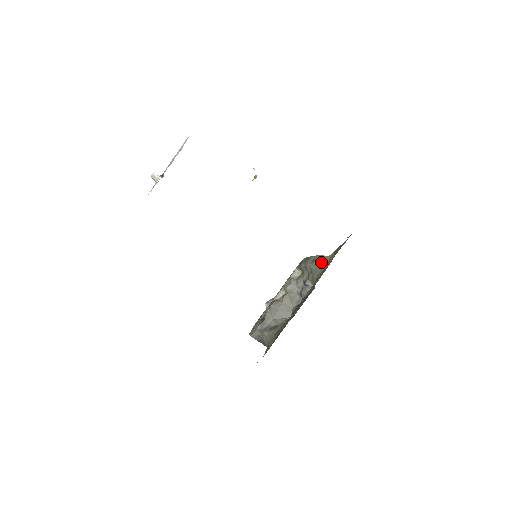
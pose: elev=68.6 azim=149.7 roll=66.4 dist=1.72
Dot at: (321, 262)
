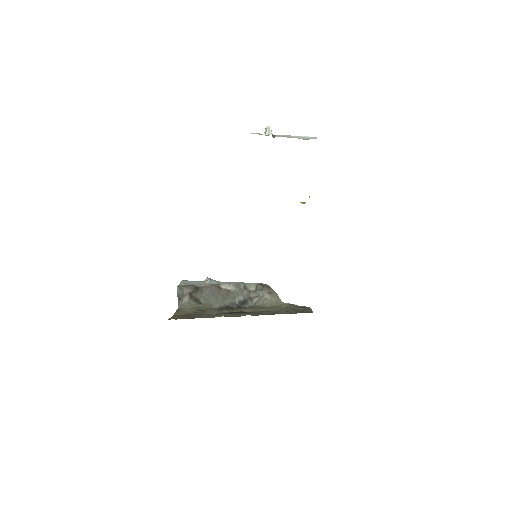
Dot at: (274, 300)
